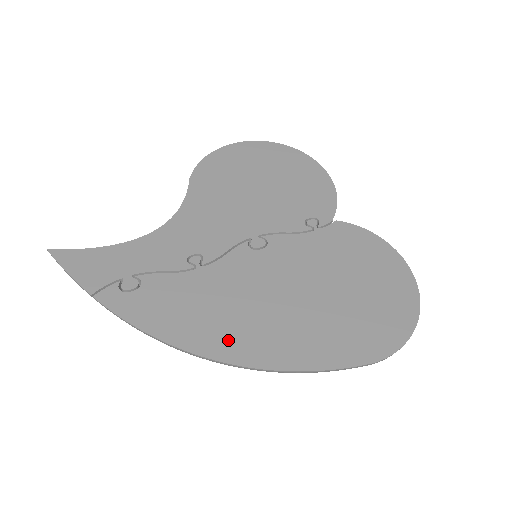
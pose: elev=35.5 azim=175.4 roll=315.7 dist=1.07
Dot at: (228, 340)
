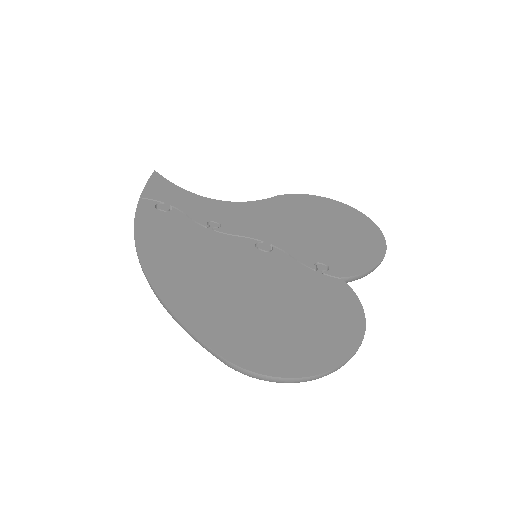
Dot at: (164, 265)
